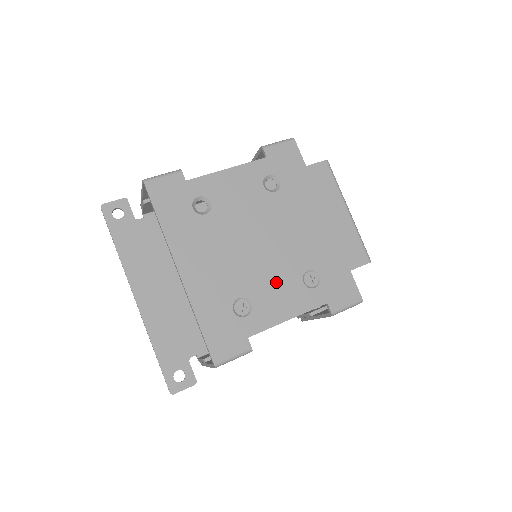
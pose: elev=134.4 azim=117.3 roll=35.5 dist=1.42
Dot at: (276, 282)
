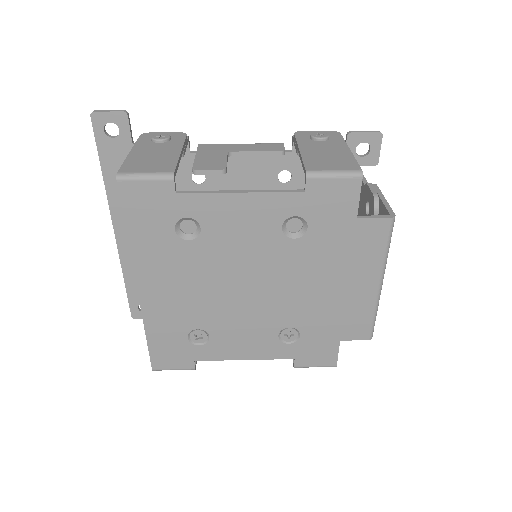
Dot at: (247, 327)
